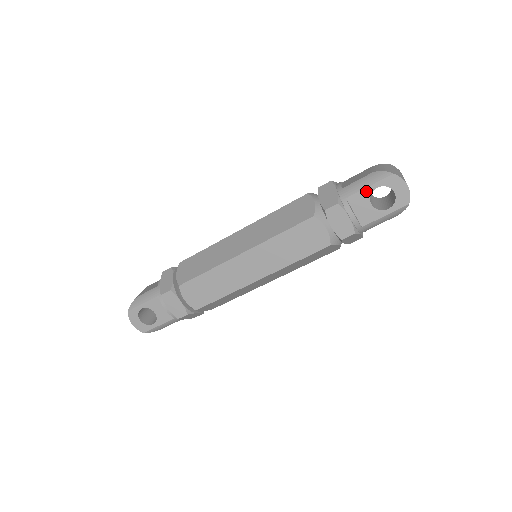
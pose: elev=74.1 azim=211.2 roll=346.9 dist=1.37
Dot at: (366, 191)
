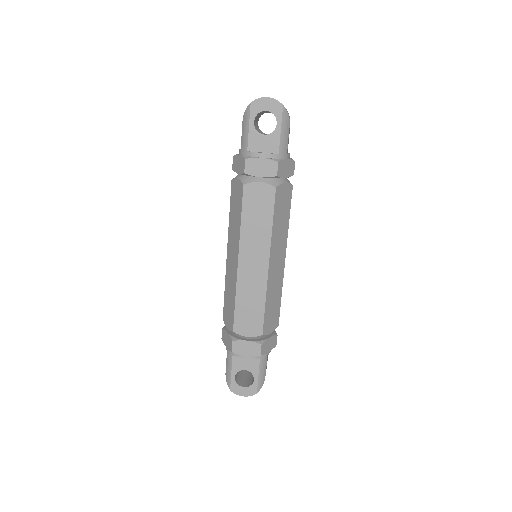
Dot at: (251, 132)
